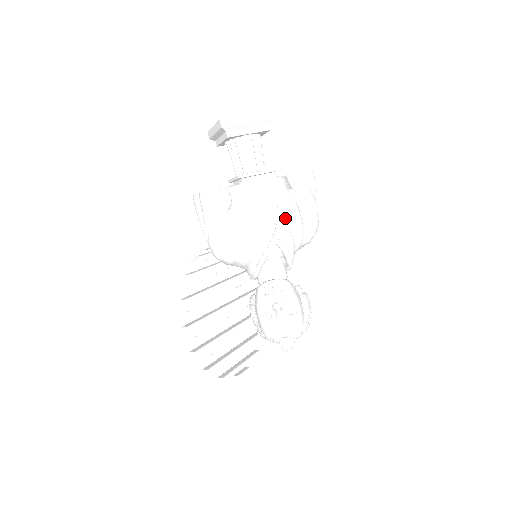
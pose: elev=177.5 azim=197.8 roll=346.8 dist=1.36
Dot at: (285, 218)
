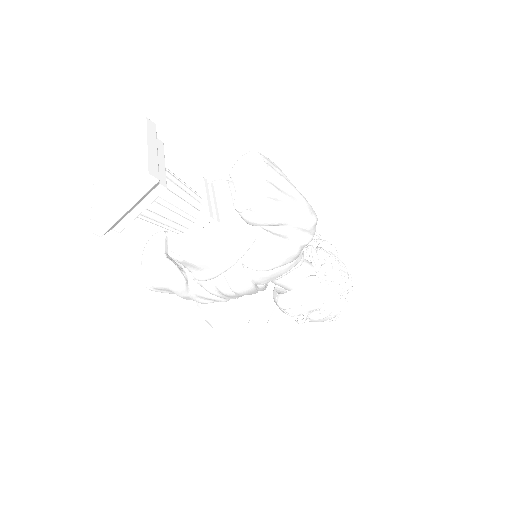
Dot at: (259, 273)
